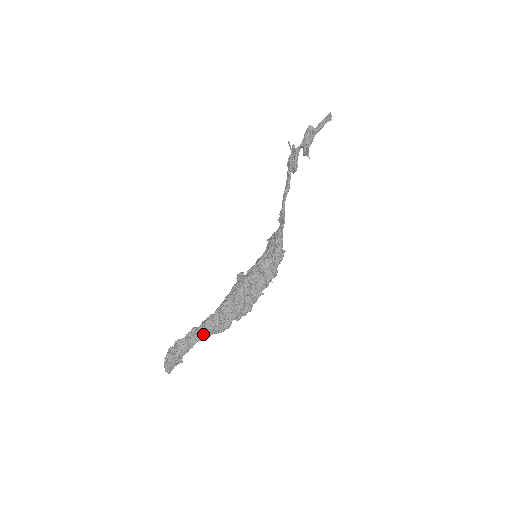
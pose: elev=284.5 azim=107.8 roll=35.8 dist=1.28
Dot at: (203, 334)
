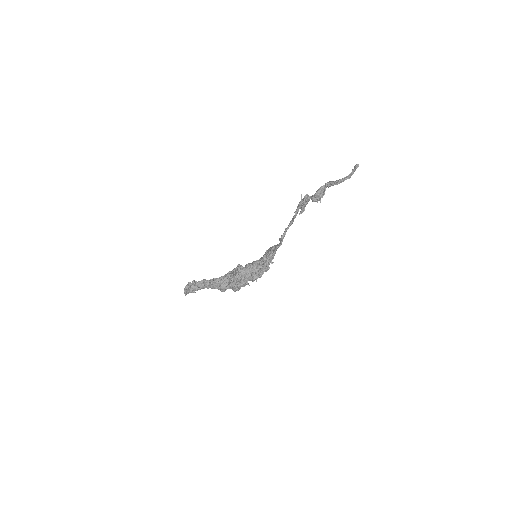
Dot at: (209, 286)
